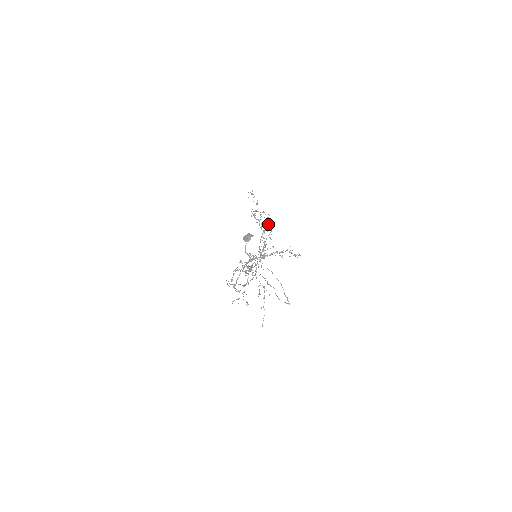
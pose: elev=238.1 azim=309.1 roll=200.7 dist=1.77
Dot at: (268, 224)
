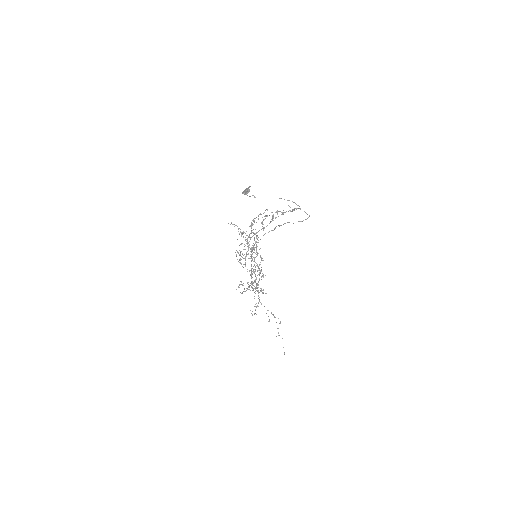
Dot at: occluded
